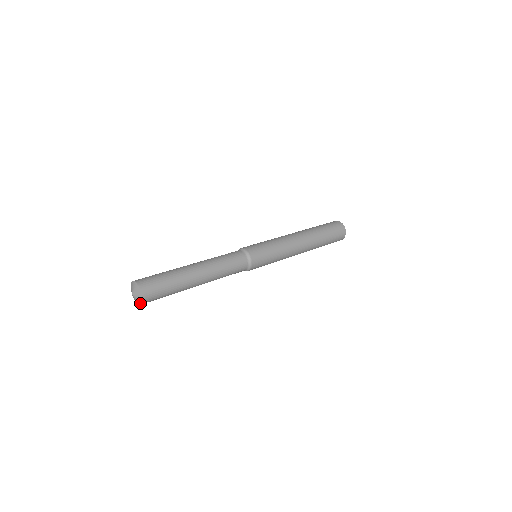
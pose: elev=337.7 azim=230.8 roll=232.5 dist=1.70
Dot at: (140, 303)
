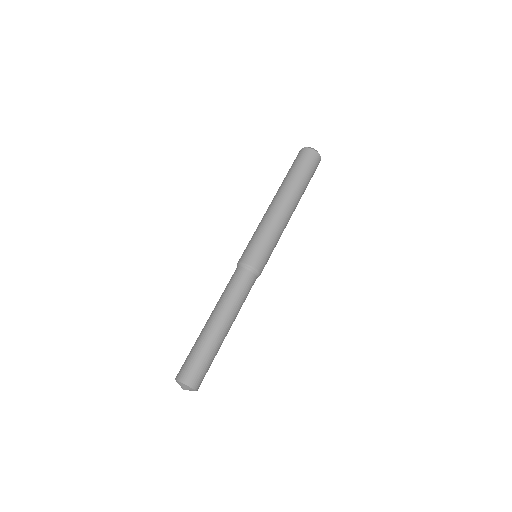
Dot at: occluded
